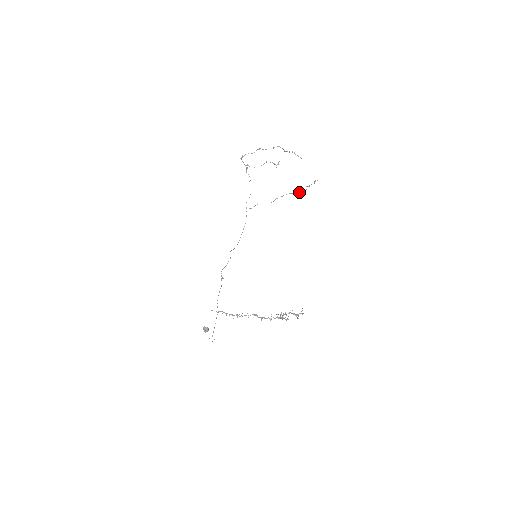
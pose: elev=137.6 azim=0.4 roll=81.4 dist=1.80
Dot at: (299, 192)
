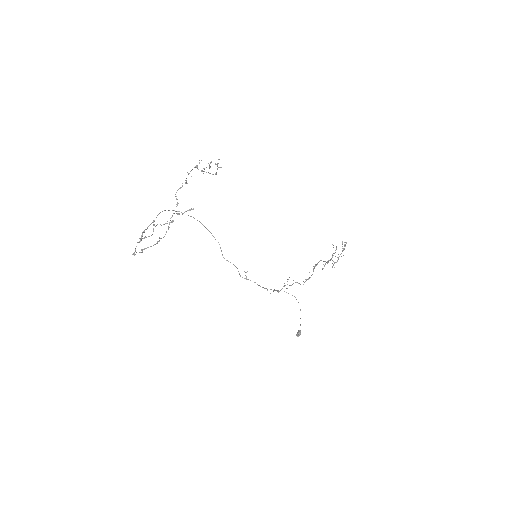
Dot at: occluded
